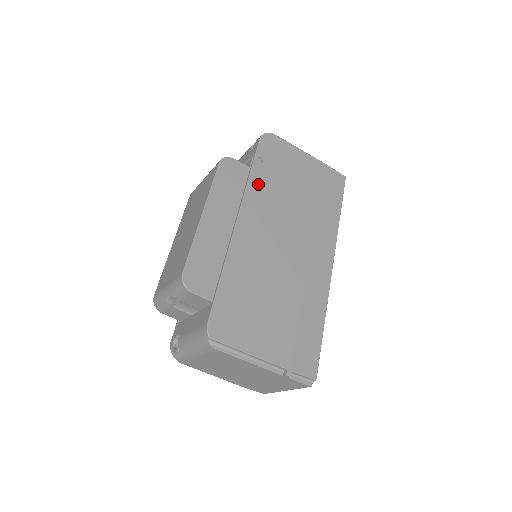
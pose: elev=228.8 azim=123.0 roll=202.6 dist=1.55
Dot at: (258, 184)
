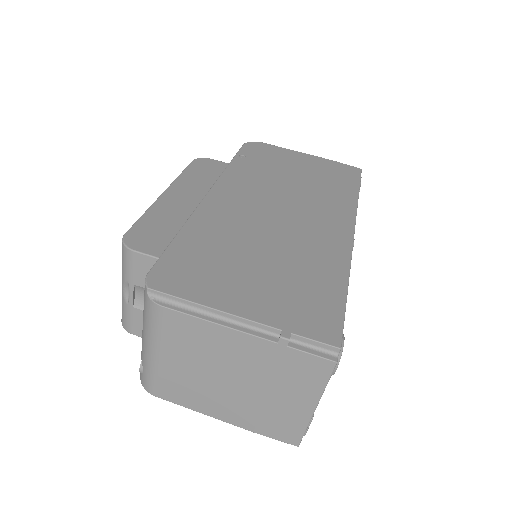
Dot at: (239, 171)
